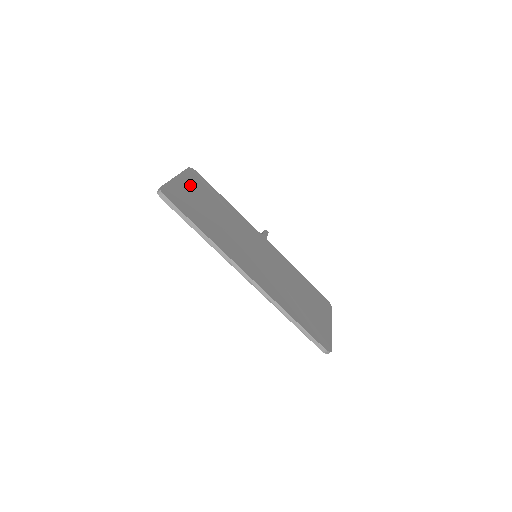
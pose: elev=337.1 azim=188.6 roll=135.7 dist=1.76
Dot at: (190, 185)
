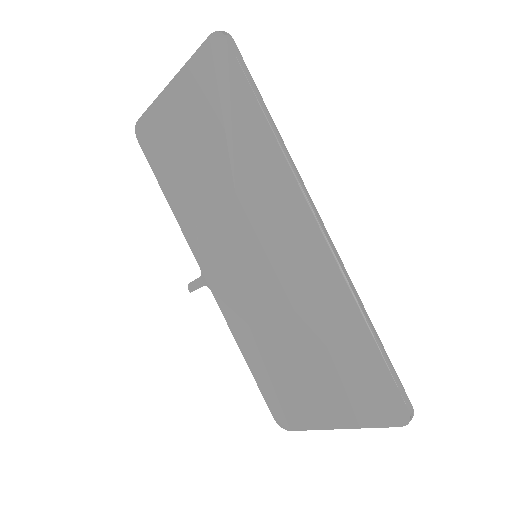
Dot at: occluded
